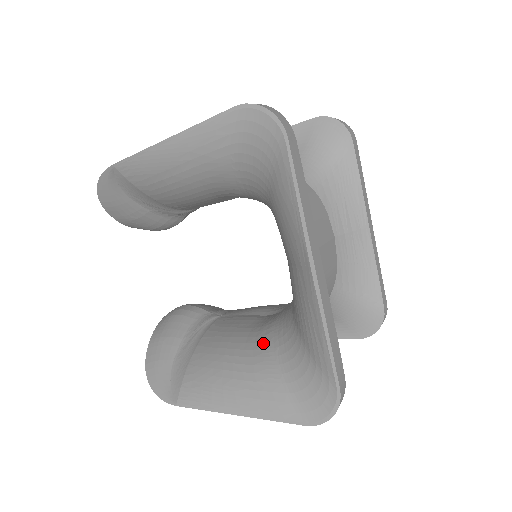
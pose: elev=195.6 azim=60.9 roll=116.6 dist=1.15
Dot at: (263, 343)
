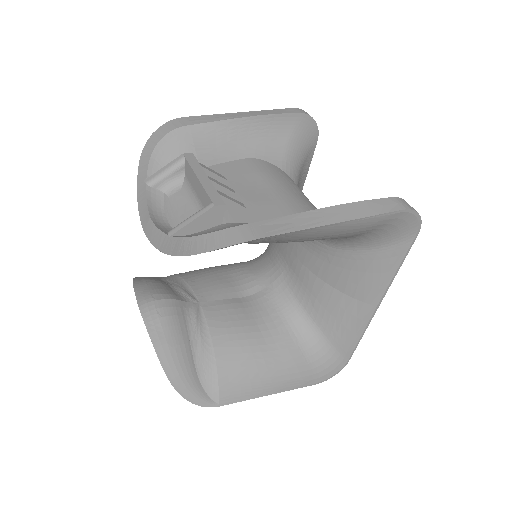
Dot at: (281, 336)
